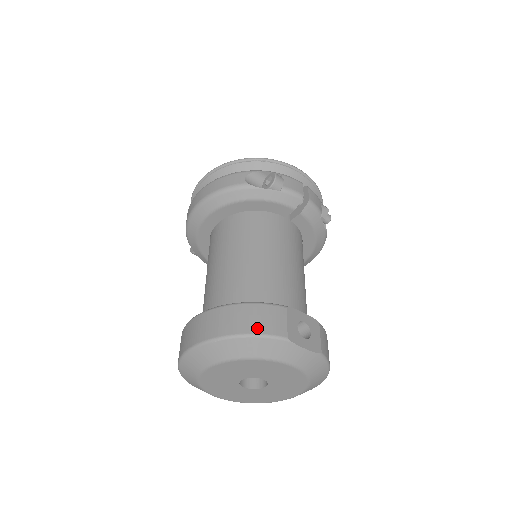
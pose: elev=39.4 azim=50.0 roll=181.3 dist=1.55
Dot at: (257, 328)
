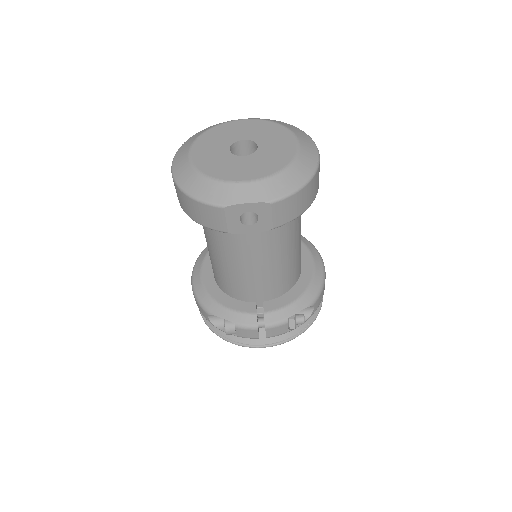
Dot at: occluded
